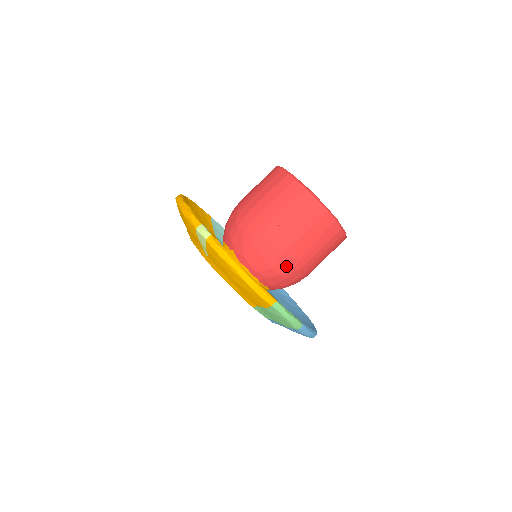
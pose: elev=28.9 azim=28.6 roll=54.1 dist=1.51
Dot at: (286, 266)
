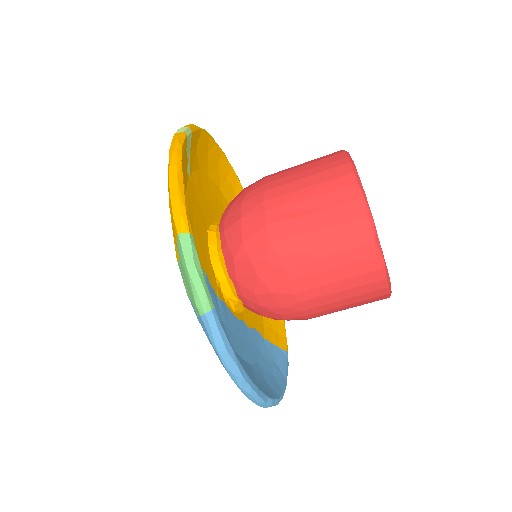
Dot at: (264, 249)
